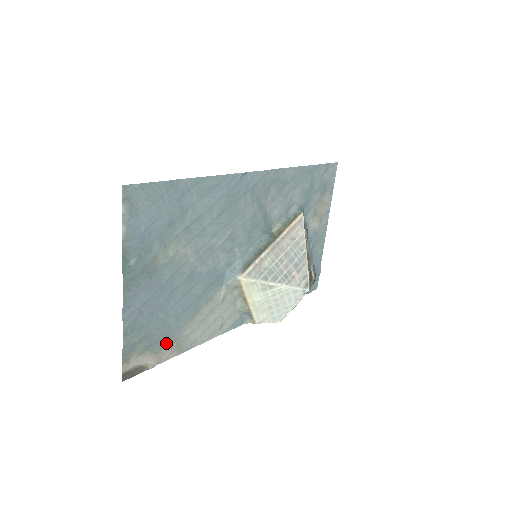
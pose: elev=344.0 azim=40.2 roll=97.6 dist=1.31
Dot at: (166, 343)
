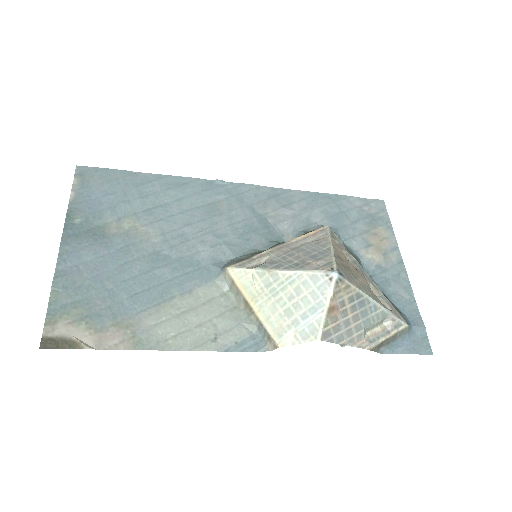
Dot at: (114, 324)
